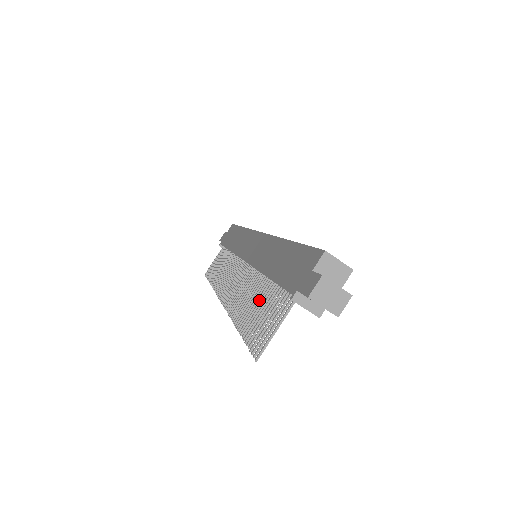
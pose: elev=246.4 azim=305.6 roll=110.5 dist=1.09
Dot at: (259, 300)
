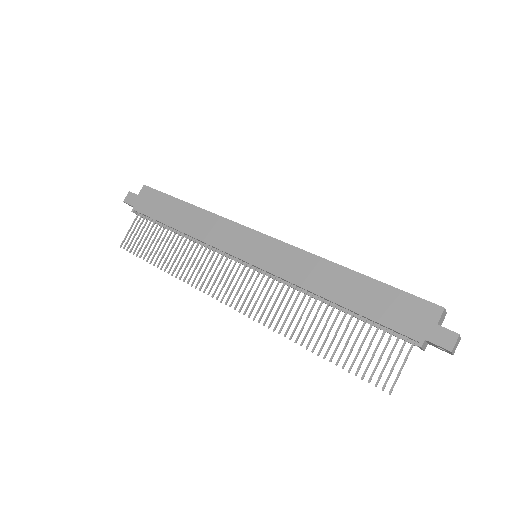
Dot at: (338, 328)
